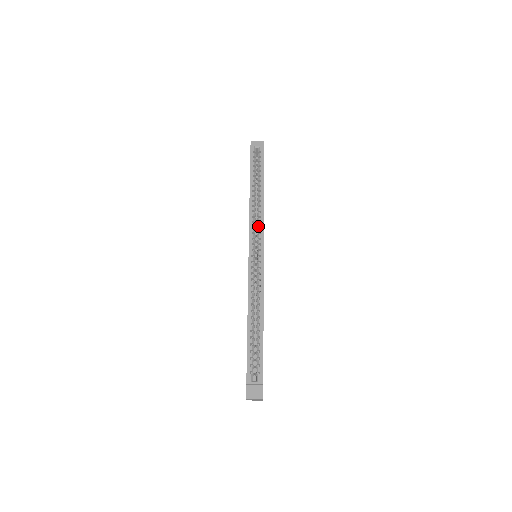
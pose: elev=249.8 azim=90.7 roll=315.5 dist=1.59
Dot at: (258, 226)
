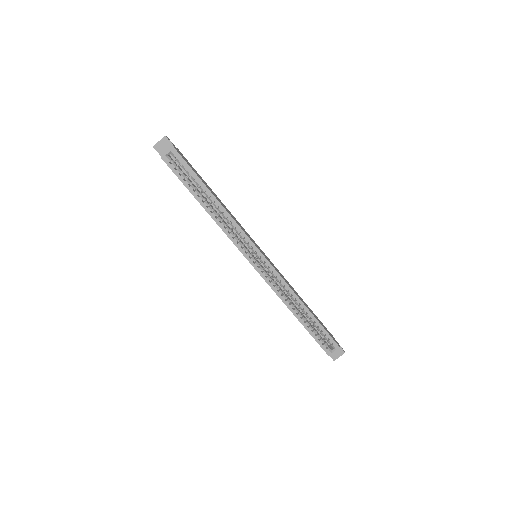
Dot at: (241, 237)
